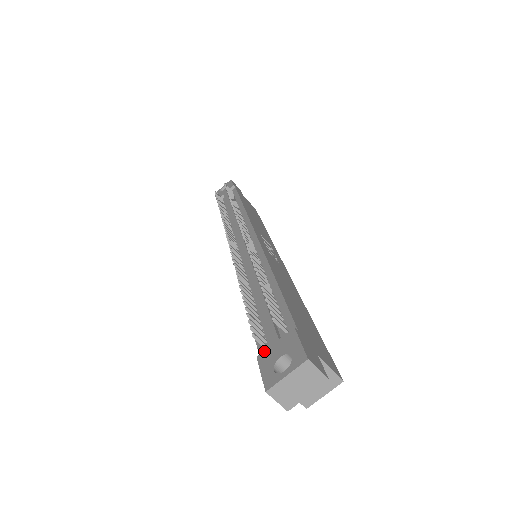
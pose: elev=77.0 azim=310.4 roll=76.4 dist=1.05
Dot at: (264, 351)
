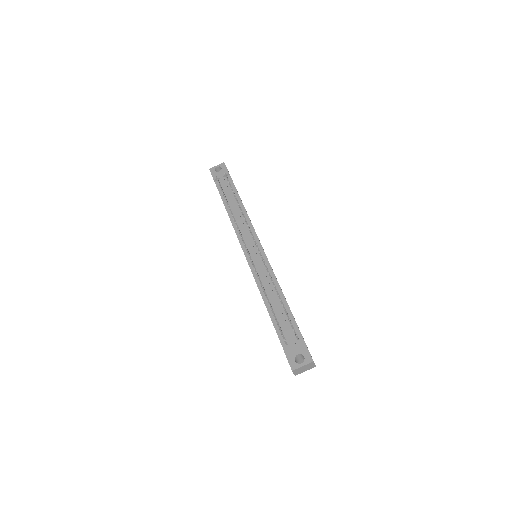
Dot at: (287, 347)
